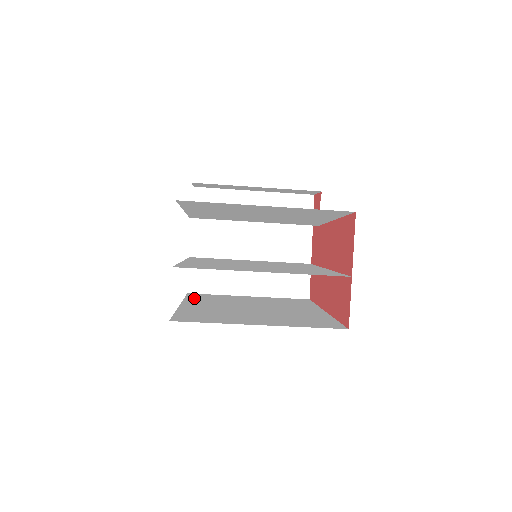
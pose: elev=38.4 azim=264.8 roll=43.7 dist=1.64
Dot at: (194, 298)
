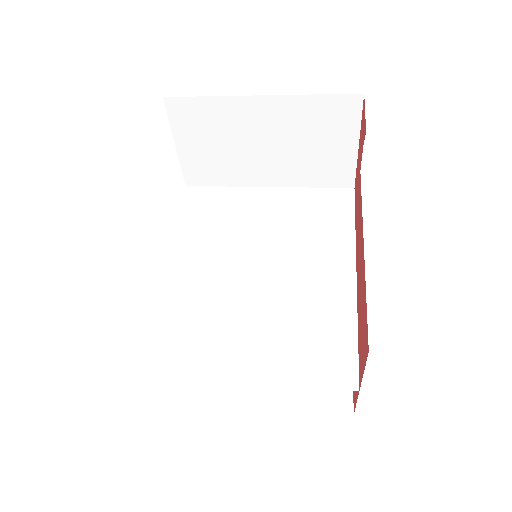
Dot at: occluded
